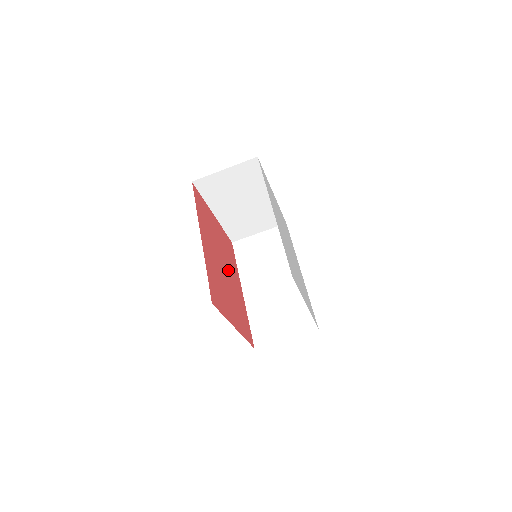
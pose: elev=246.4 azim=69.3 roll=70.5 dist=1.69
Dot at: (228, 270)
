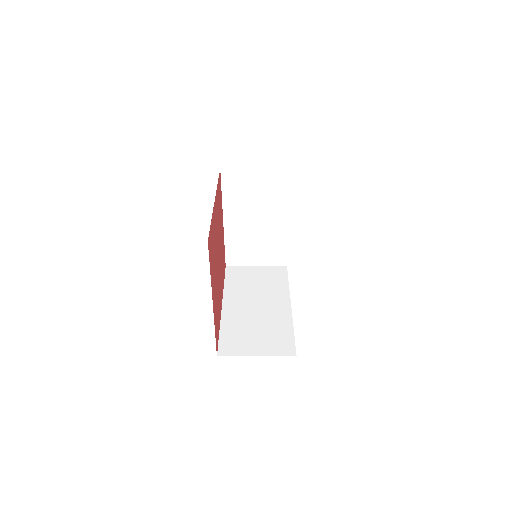
Dot at: occluded
